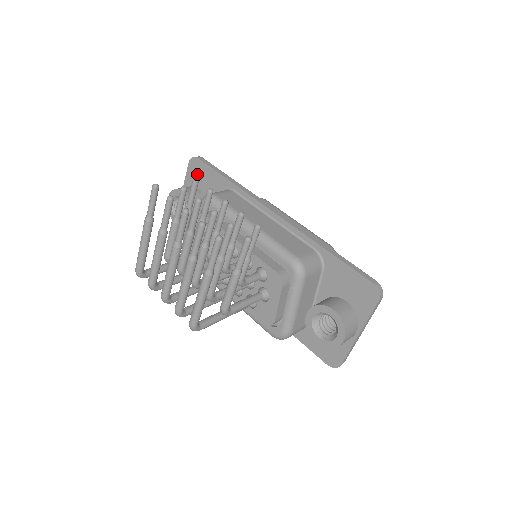
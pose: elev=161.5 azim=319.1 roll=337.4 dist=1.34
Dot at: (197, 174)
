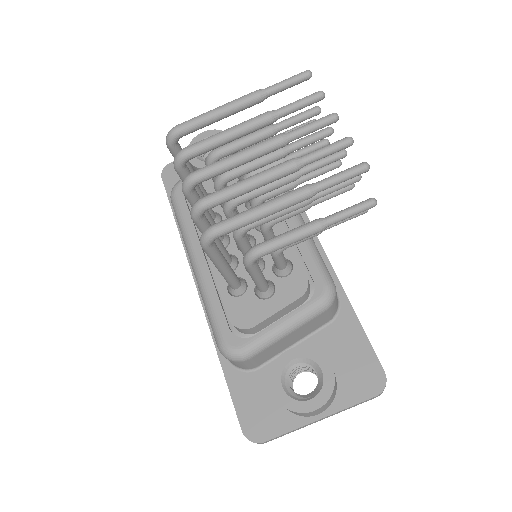
Dot at: occluded
